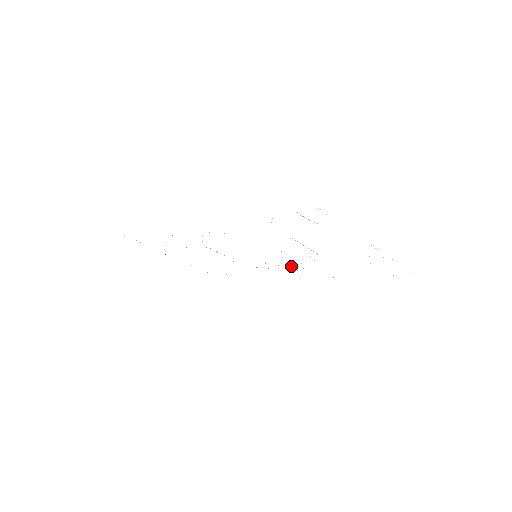
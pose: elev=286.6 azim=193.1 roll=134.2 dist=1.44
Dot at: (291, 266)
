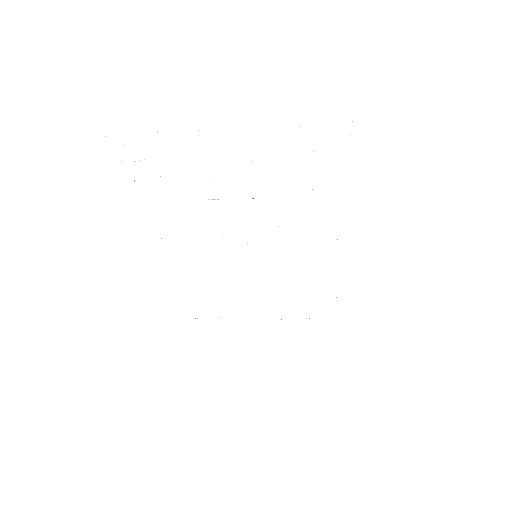
Dot at: occluded
